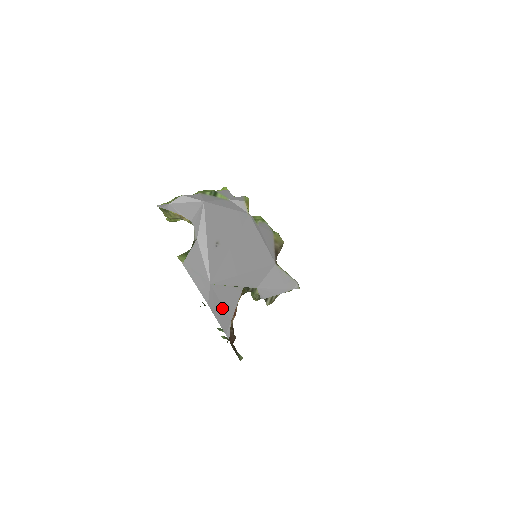
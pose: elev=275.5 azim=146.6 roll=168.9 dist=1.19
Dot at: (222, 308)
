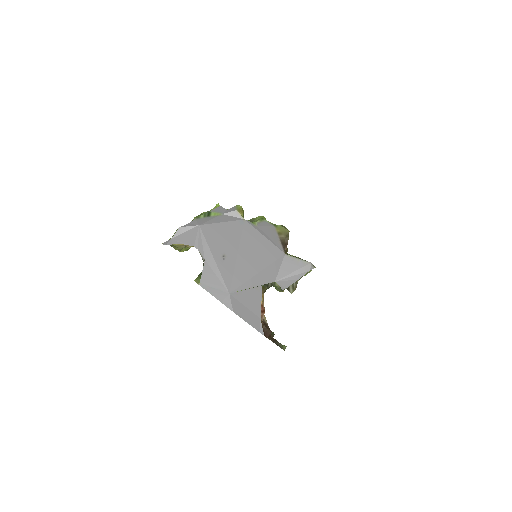
Dot at: (248, 310)
